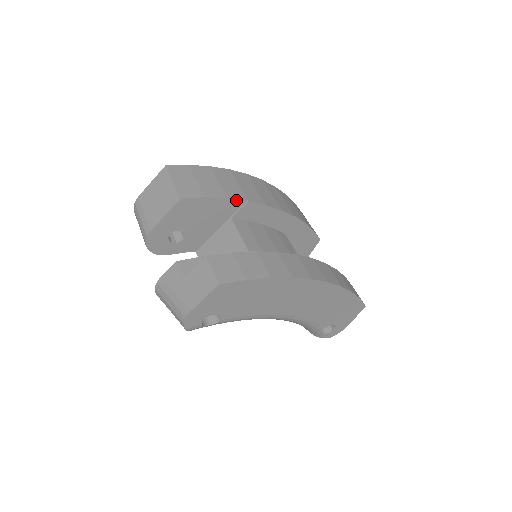
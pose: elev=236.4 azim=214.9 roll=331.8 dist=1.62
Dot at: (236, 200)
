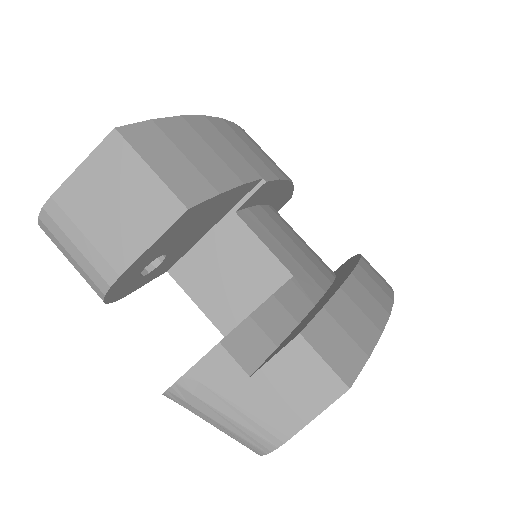
Dot at: (251, 183)
